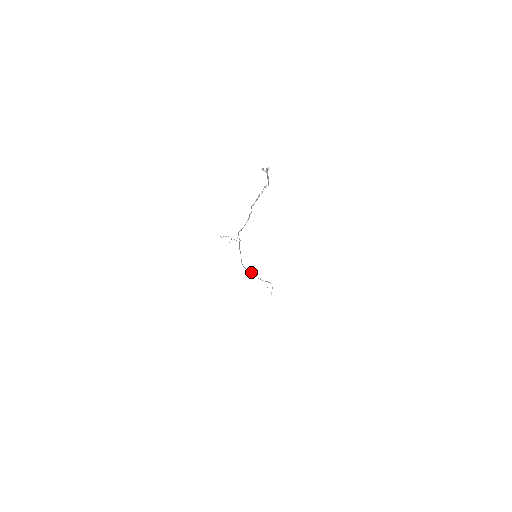
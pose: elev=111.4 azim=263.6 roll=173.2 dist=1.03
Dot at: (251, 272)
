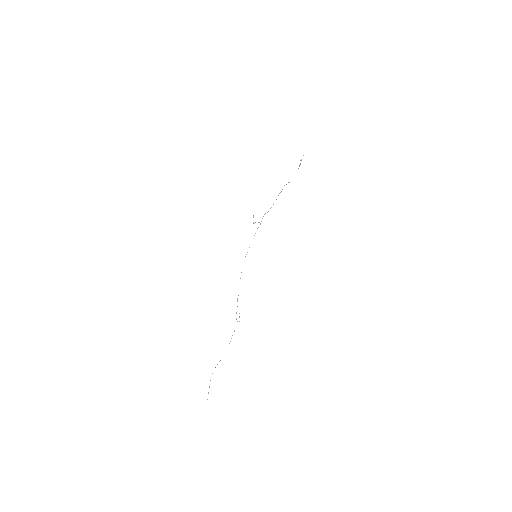
Dot at: occluded
